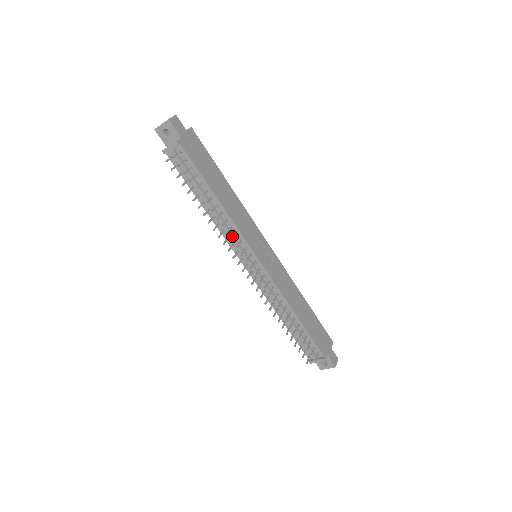
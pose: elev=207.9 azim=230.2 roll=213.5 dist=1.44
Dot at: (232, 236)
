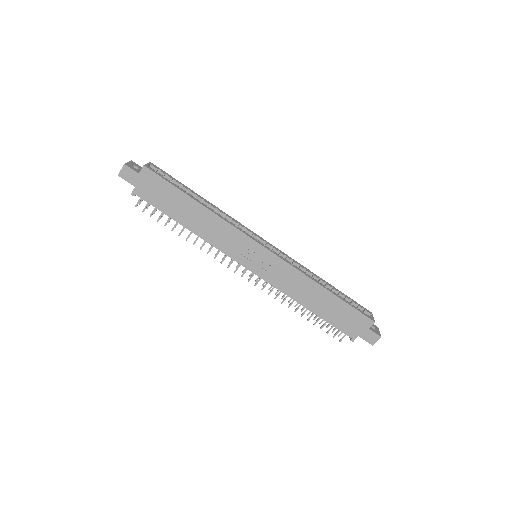
Dot at: occluded
